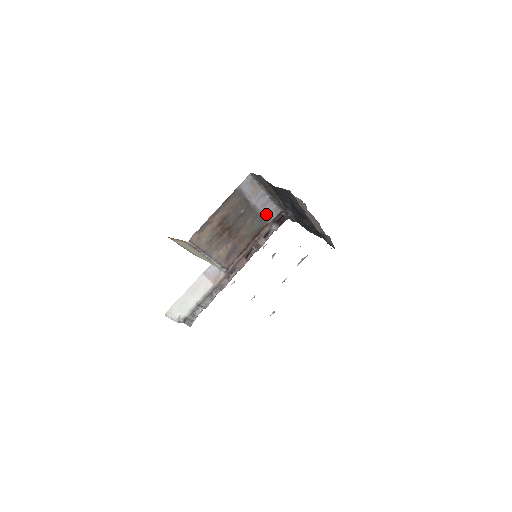
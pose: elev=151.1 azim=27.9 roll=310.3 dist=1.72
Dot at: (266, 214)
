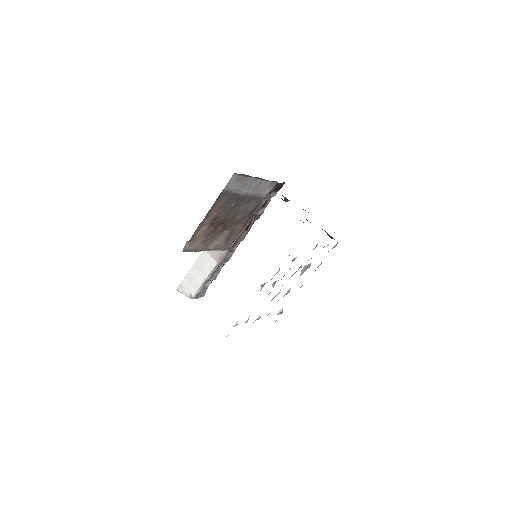
Dot at: (260, 193)
